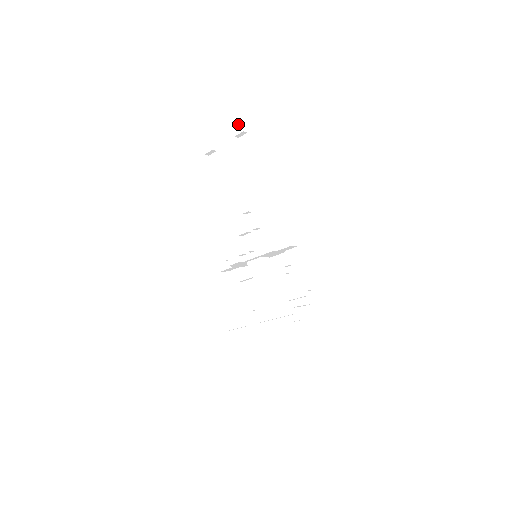
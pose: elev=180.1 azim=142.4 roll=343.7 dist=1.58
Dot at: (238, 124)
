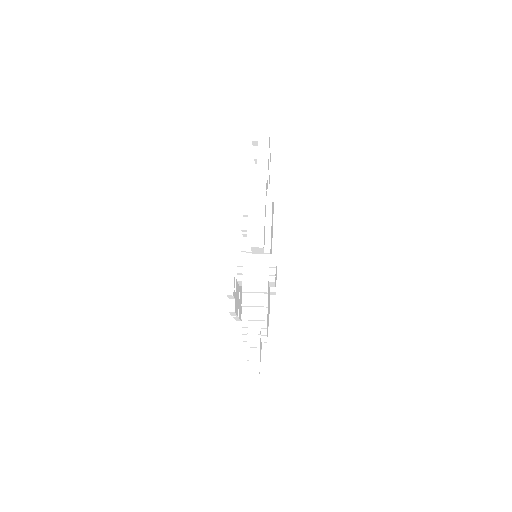
Dot at: (252, 134)
